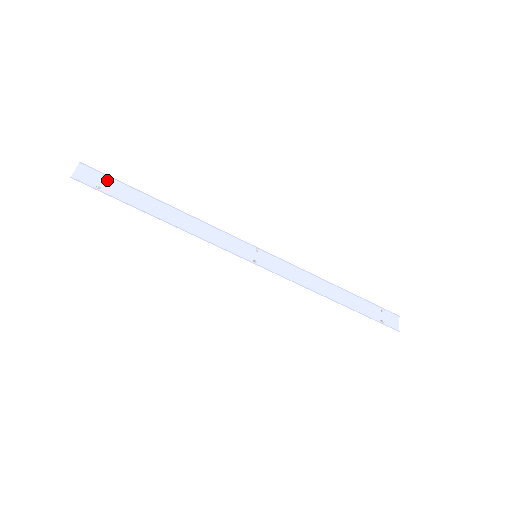
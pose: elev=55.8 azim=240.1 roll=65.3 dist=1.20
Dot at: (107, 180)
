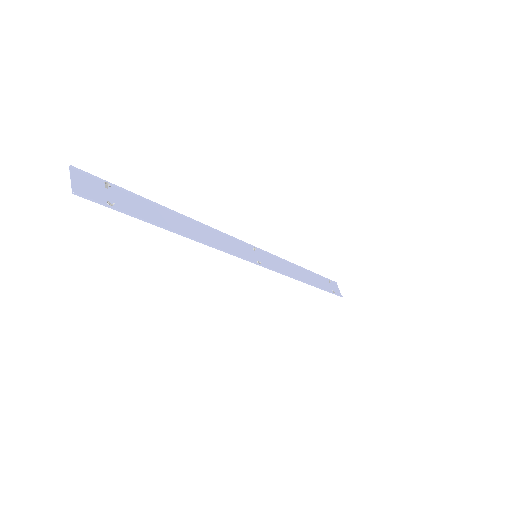
Dot at: (110, 190)
